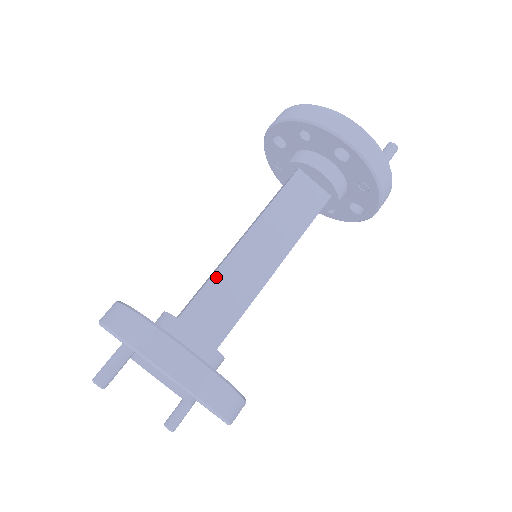
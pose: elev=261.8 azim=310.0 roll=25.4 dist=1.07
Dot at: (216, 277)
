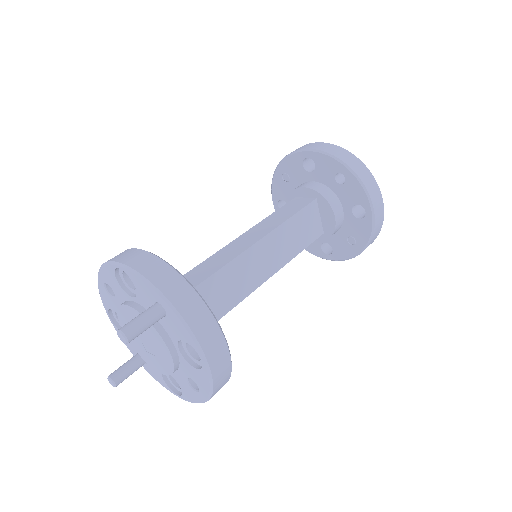
Dot at: (231, 265)
